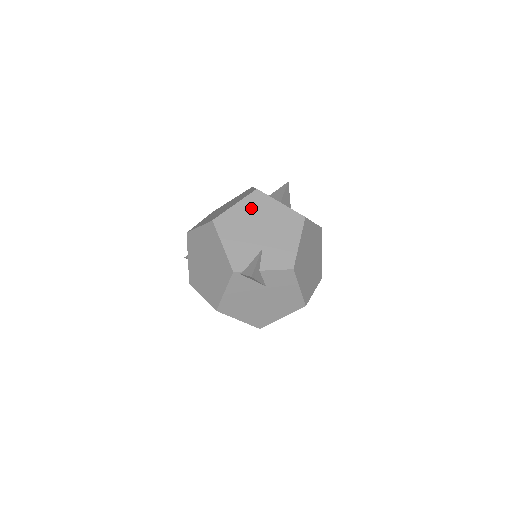
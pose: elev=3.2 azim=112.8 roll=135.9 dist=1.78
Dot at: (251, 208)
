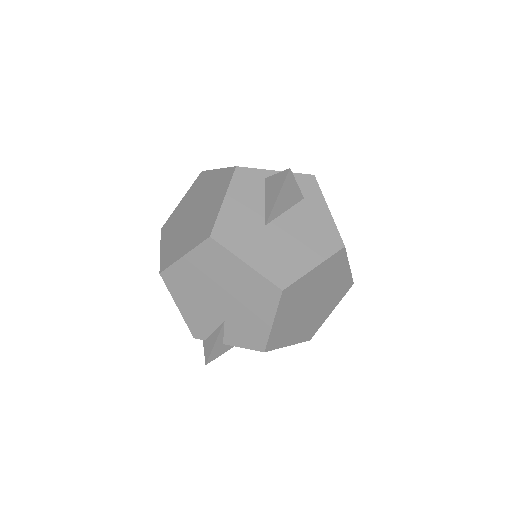
Dot at: (205, 265)
